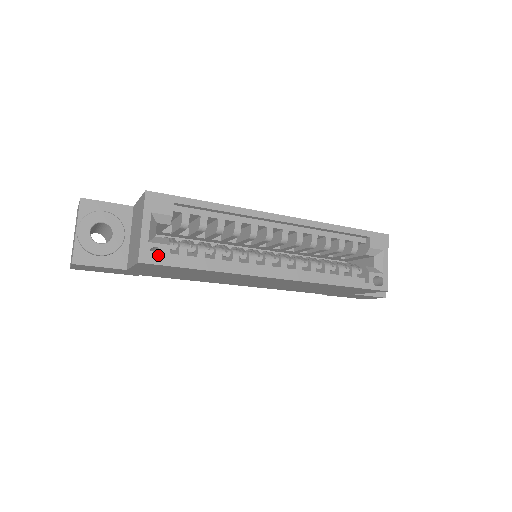
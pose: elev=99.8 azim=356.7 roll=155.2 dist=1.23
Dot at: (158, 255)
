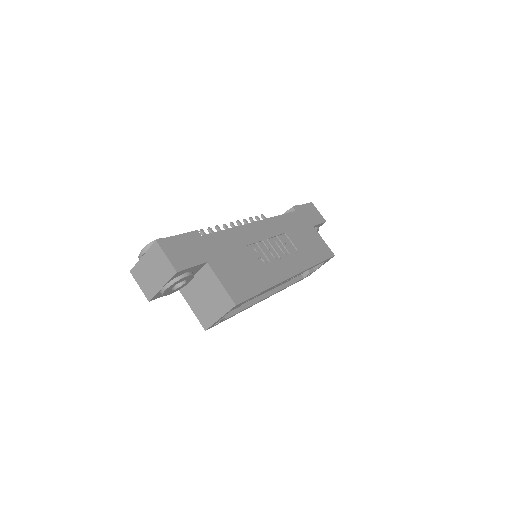
Dot at: occluded
